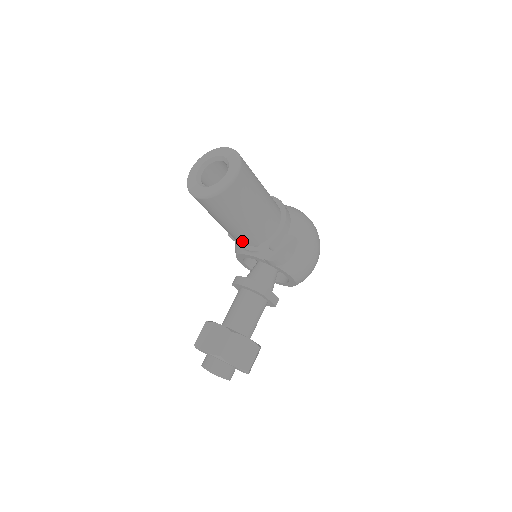
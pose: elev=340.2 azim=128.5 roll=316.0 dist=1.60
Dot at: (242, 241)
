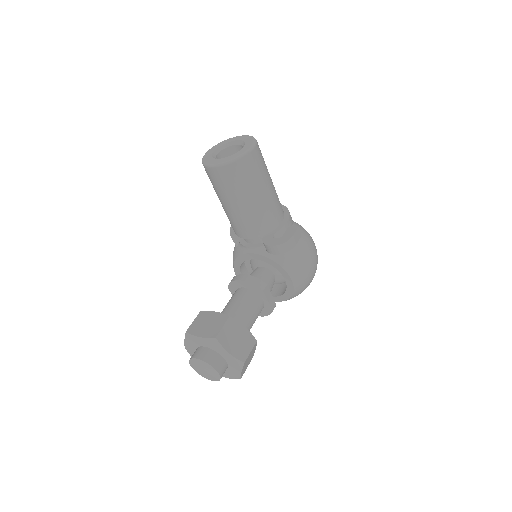
Dot at: (246, 231)
